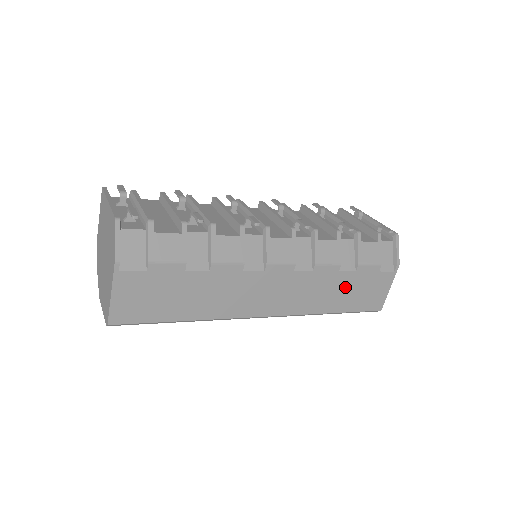
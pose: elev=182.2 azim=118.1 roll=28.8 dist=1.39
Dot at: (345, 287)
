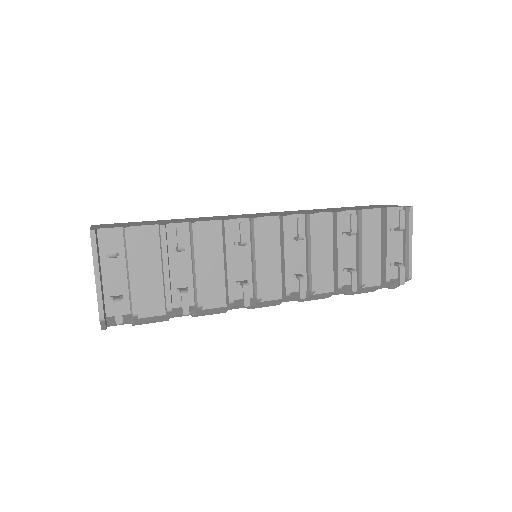
Dot at: occluded
